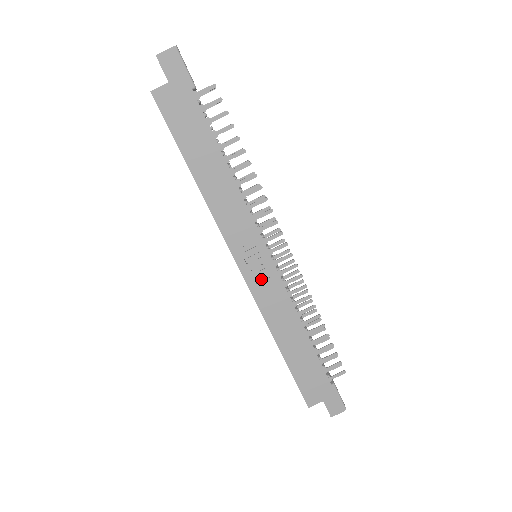
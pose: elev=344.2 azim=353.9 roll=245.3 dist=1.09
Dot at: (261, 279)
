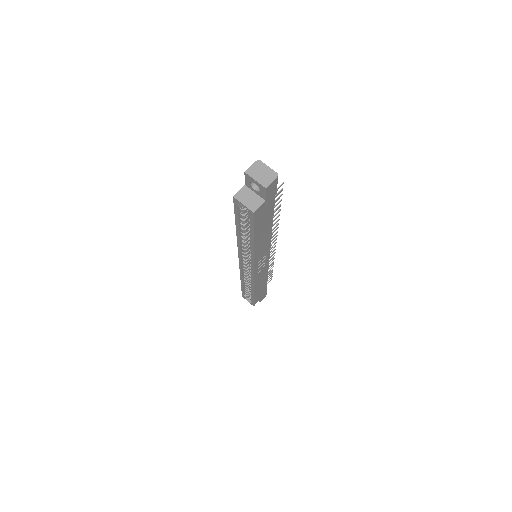
Dot at: (260, 269)
